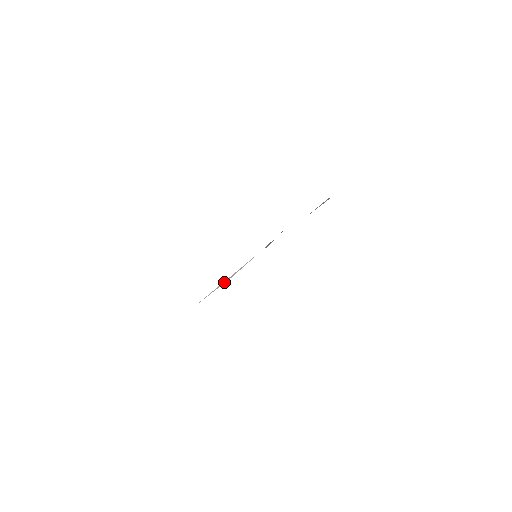
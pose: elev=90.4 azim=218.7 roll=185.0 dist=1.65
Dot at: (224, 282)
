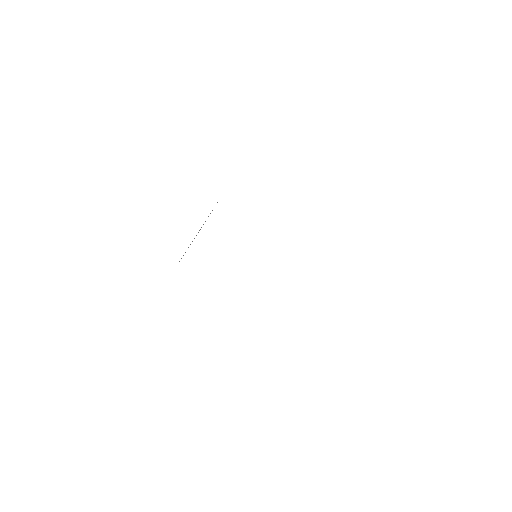
Dot at: occluded
